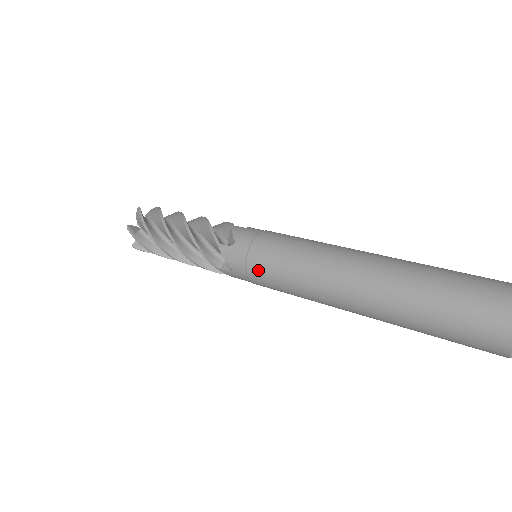
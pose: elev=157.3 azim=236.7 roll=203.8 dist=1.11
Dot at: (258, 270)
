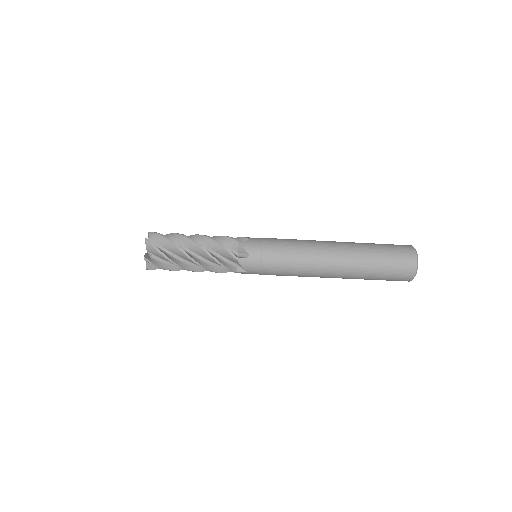
Dot at: (272, 250)
